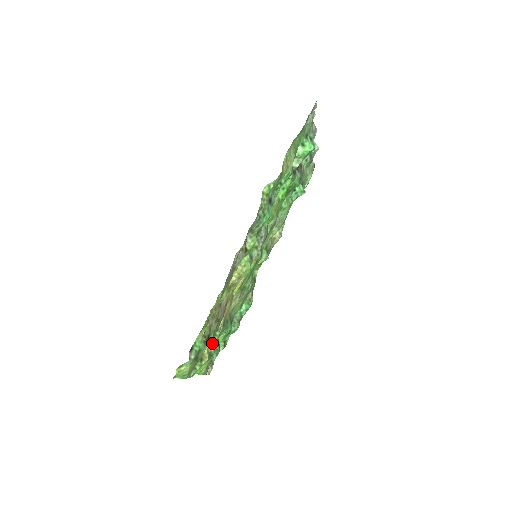
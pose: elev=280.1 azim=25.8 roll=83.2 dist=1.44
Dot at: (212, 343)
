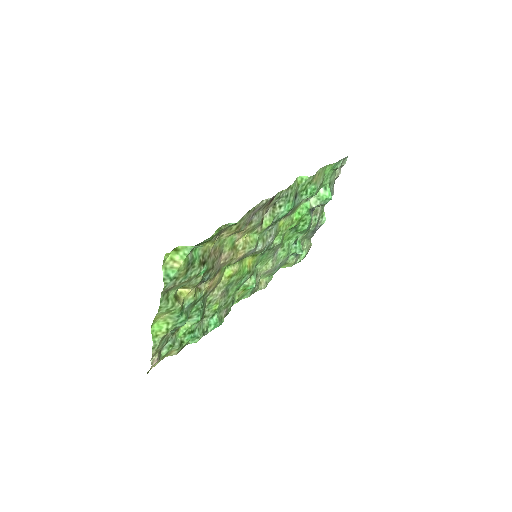
Dot at: (190, 297)
